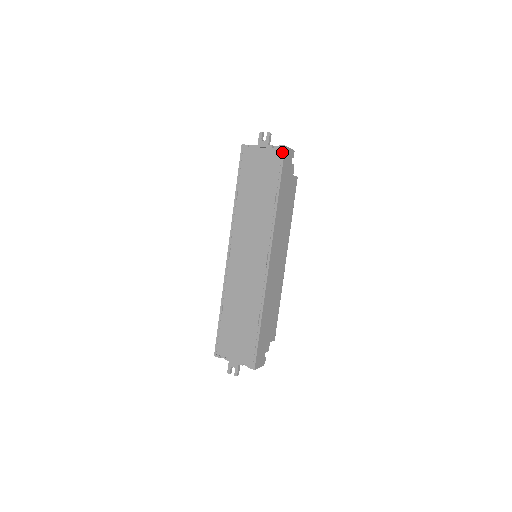
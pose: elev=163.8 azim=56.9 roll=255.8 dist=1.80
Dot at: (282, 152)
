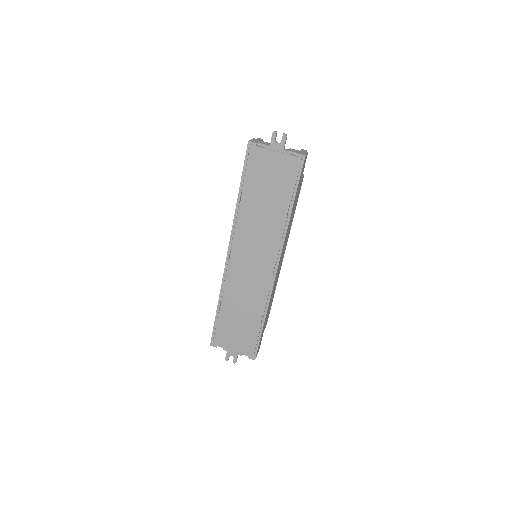
Dot at: (301, 162)
